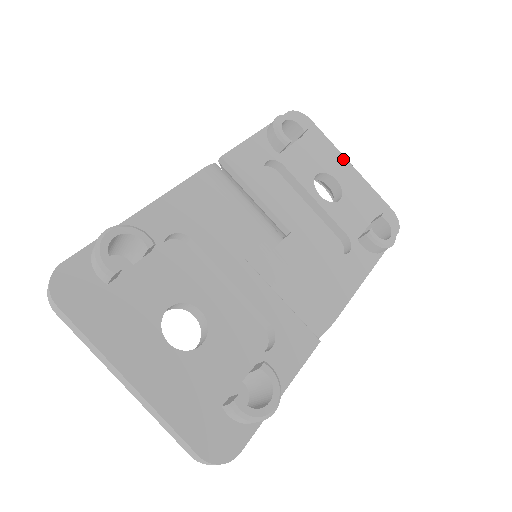
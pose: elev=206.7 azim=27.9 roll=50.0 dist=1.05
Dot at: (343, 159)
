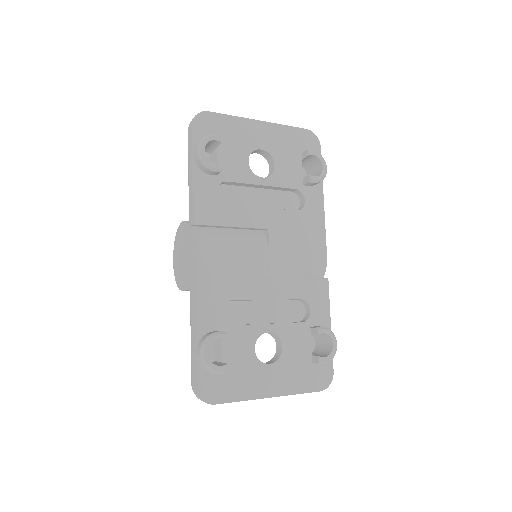
Dot at: (252, 123)
